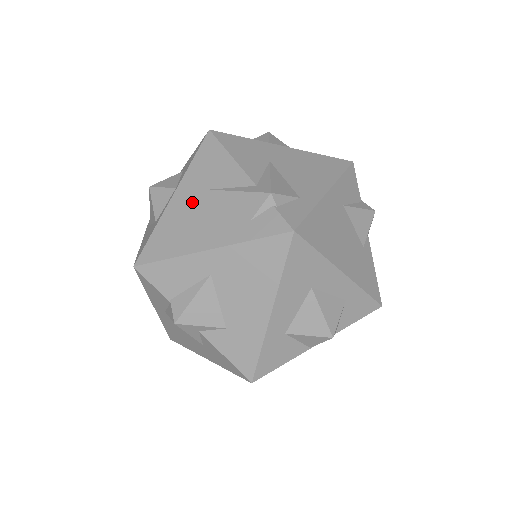
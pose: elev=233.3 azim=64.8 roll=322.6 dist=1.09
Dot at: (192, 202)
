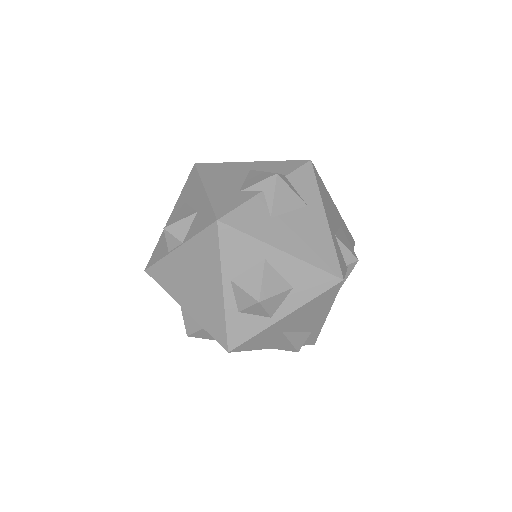
Dot at: occluded
